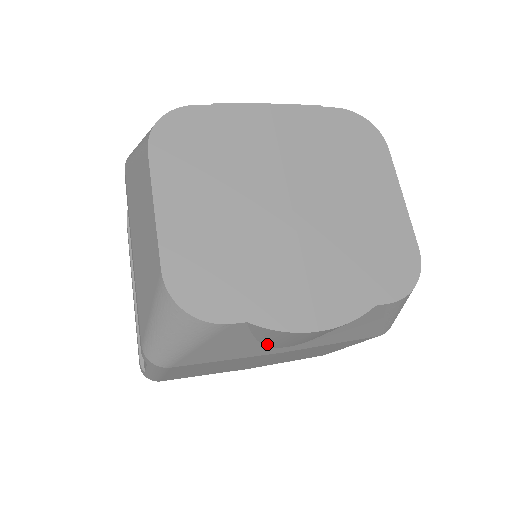
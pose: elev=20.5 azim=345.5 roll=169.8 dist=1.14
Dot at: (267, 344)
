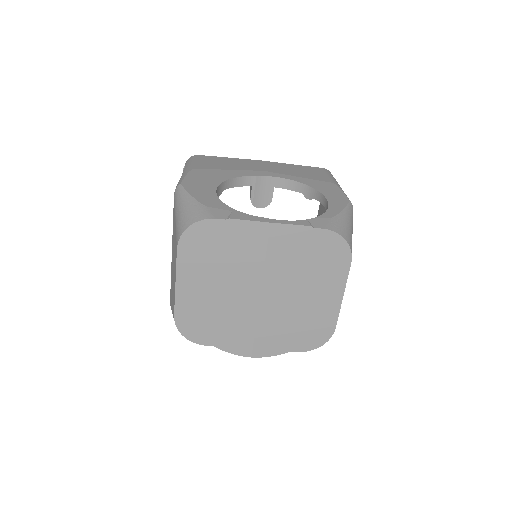
Dot at: occluded
